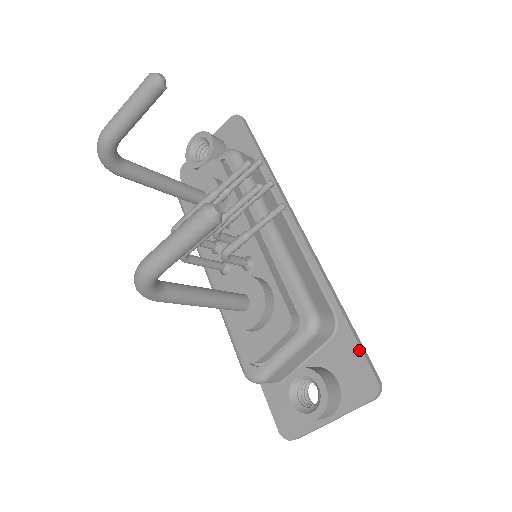
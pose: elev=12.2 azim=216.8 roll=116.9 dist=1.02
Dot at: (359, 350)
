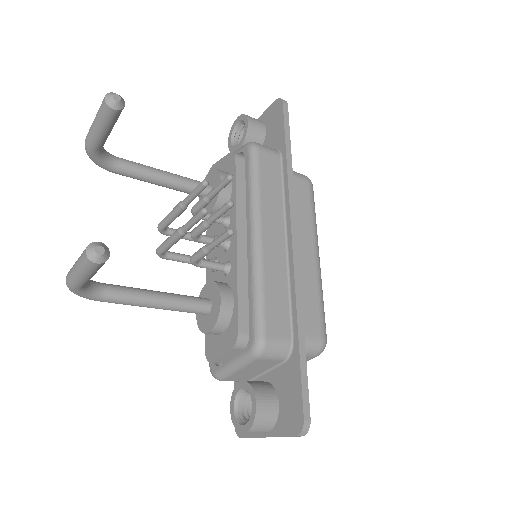
Dot at: (300, 384)
